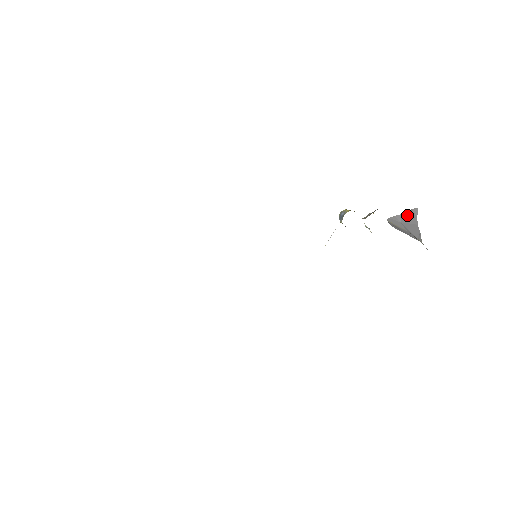
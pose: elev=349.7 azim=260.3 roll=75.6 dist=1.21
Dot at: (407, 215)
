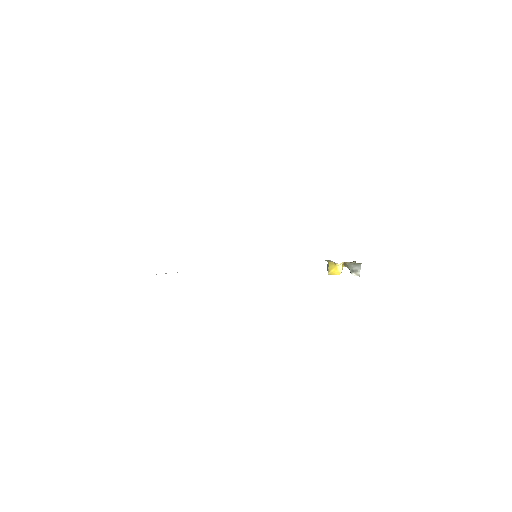
Dot at: occluded
